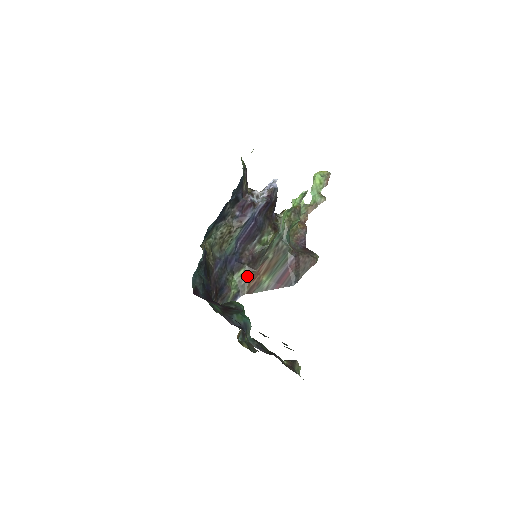
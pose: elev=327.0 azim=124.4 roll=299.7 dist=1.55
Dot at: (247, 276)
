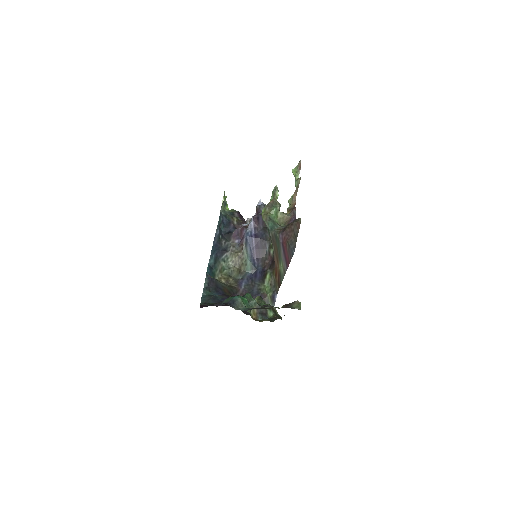
Dot at: (273, 276)
